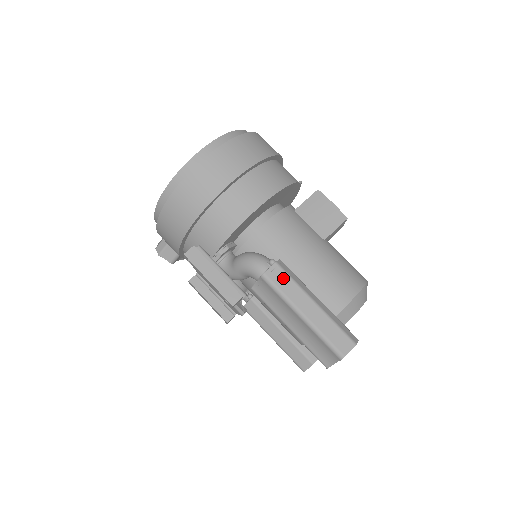
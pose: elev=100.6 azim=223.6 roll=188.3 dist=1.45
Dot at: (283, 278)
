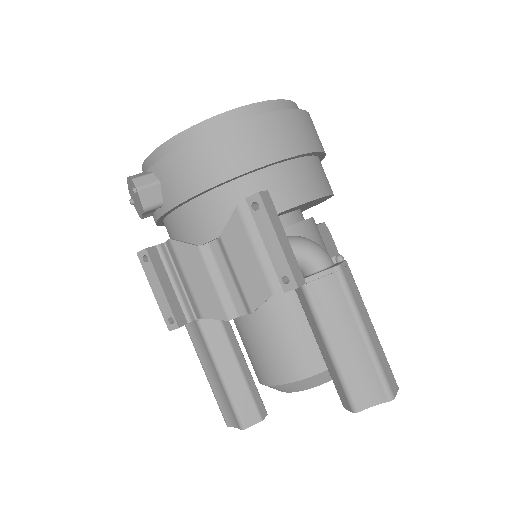
Dot at: (352, 281)
